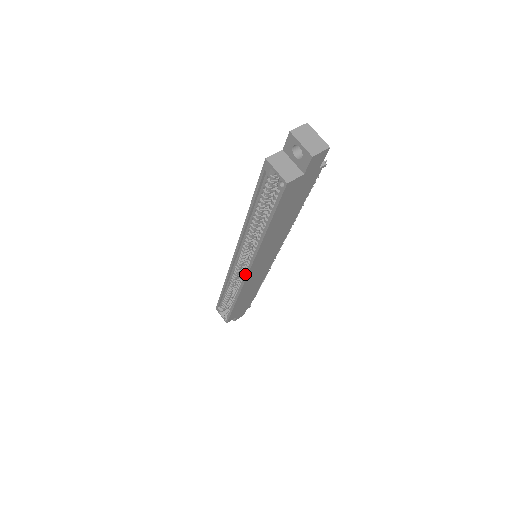
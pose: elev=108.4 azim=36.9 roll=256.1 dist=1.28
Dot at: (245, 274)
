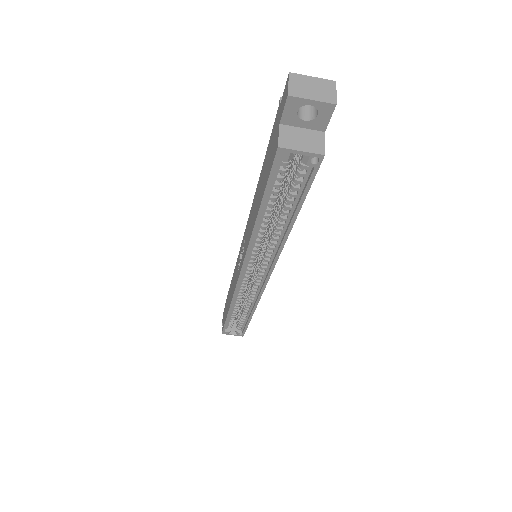
Dot at: (264, 281)
